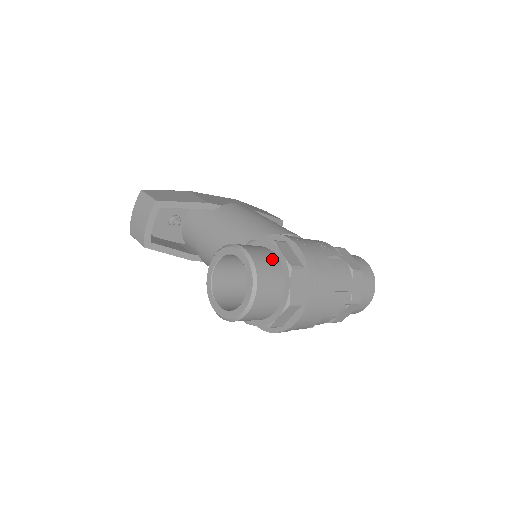
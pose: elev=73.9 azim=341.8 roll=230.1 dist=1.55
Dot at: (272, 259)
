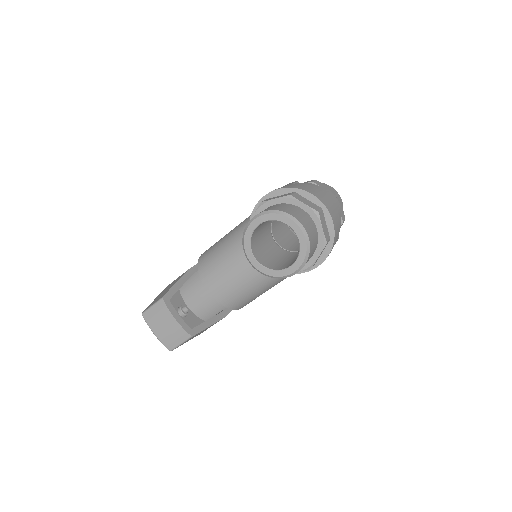
Dot at: (275, 206)
